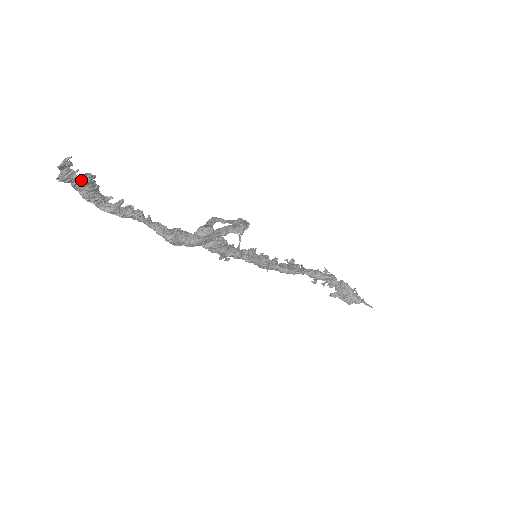
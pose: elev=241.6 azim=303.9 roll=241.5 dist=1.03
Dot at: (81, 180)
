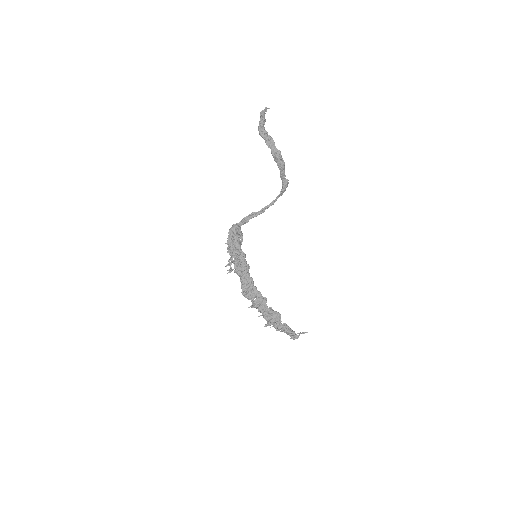
Dot at: occluded
